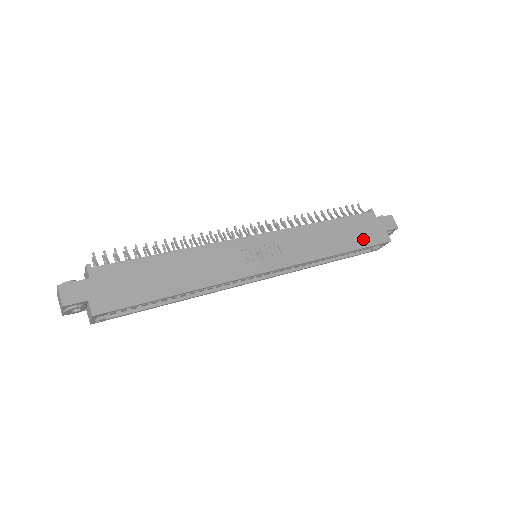
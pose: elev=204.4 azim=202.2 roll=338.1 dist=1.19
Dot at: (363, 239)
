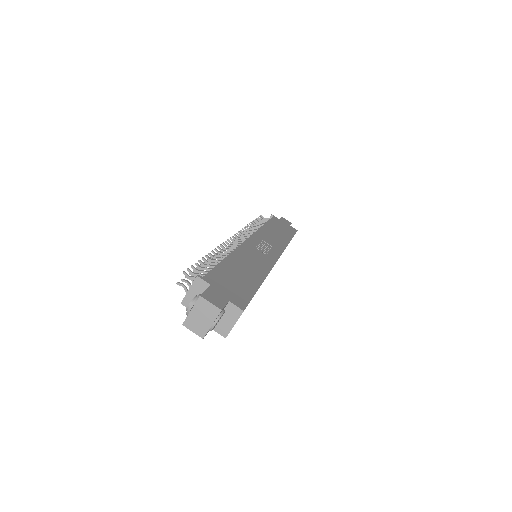
Dot at: (288, 231)
